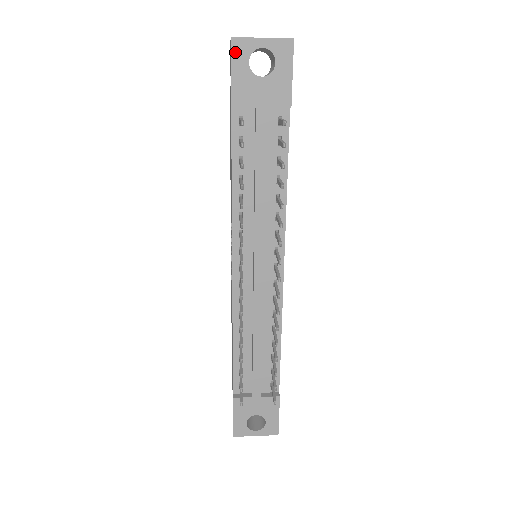
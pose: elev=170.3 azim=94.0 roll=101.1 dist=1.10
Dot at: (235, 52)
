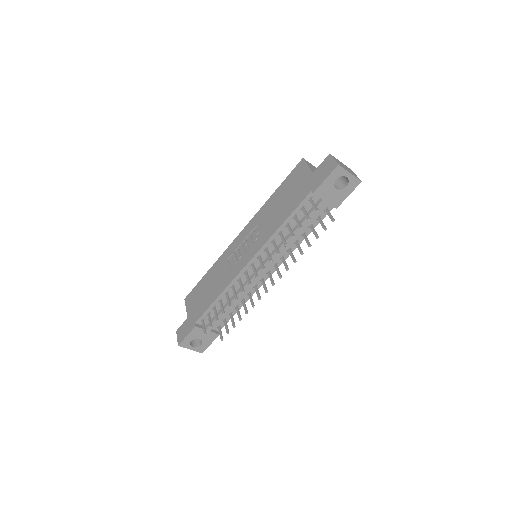
Dot at: (335, 172)
